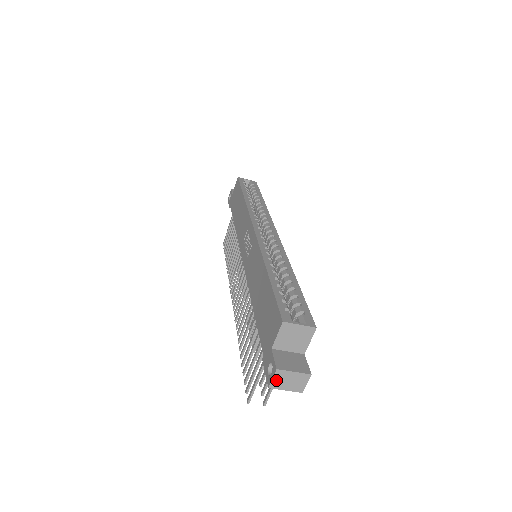
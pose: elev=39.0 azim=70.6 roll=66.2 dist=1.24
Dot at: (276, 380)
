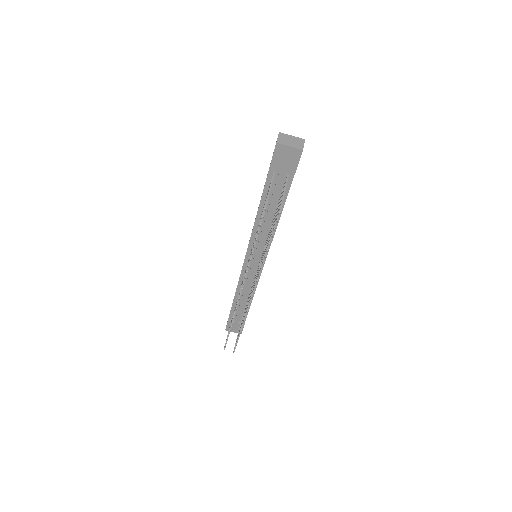
Dot at: (281, 139)
